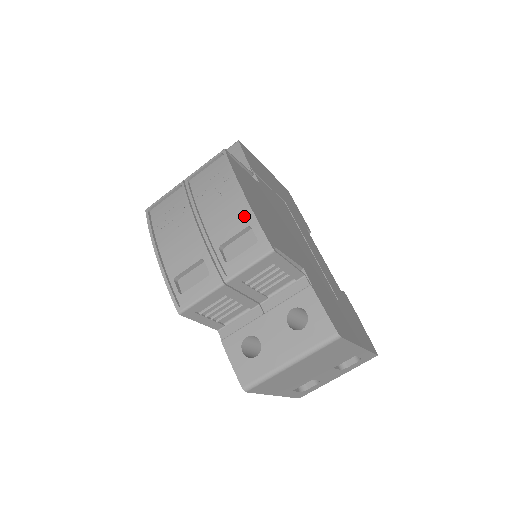
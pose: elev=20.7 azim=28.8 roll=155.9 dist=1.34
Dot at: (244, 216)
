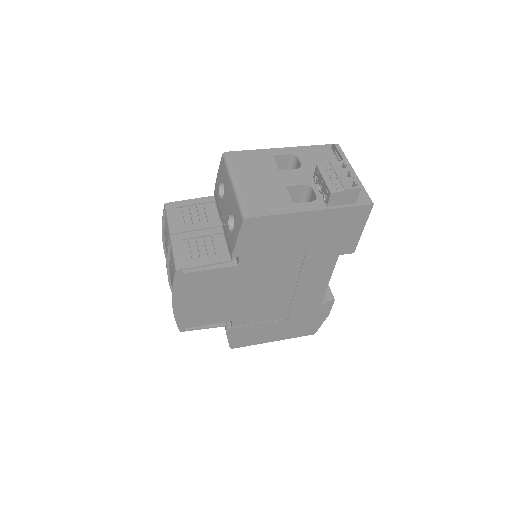
Dot at: occluded
